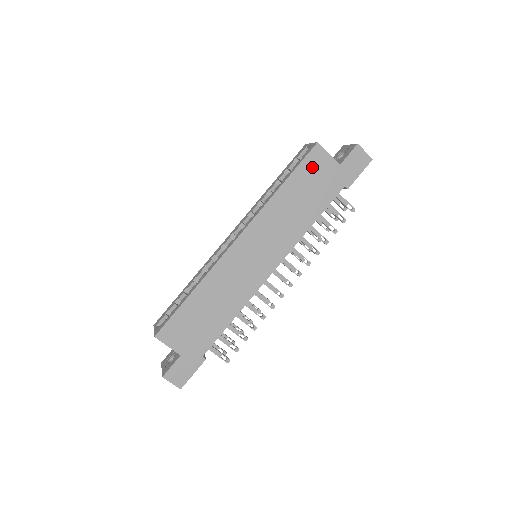
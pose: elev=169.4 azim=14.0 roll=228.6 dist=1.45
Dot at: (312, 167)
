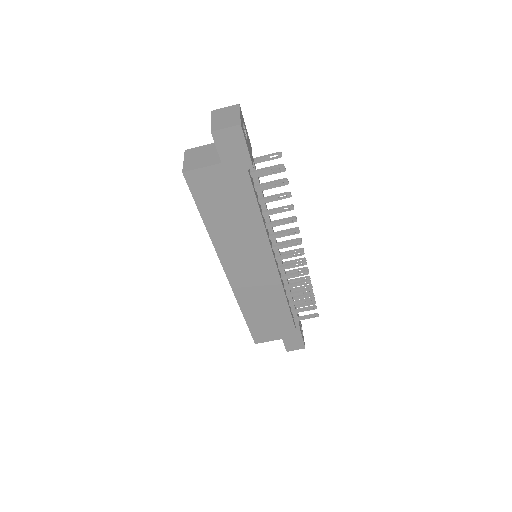
Dot at: (205, 190)
